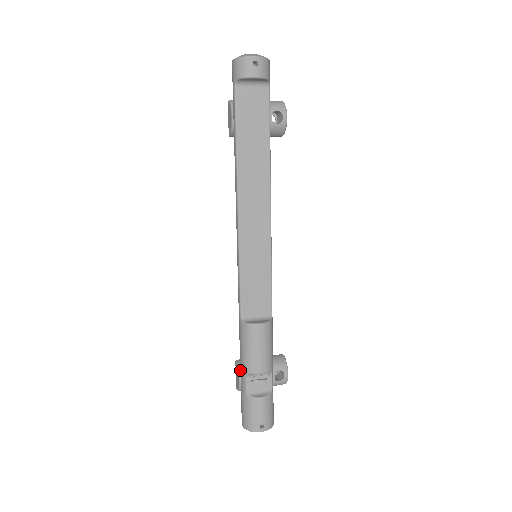
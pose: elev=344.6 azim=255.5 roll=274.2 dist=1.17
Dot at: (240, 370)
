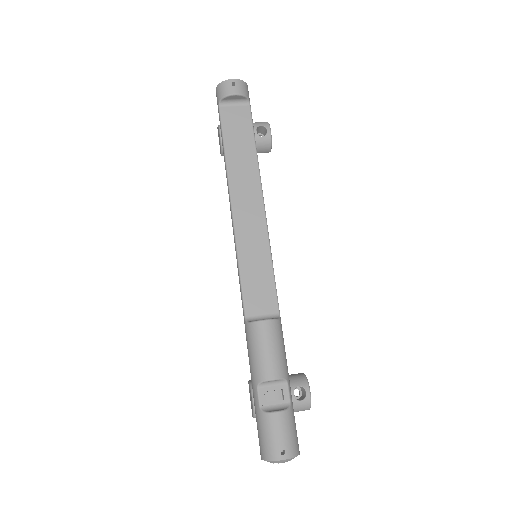
Dot at: occluded
